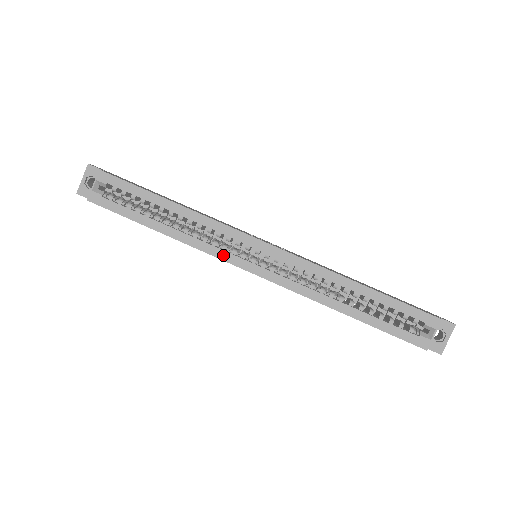
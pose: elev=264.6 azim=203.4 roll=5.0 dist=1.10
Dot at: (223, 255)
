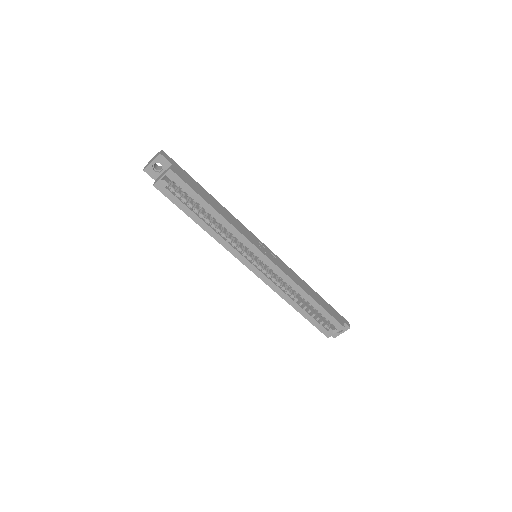
Dot at: (236, 254)
